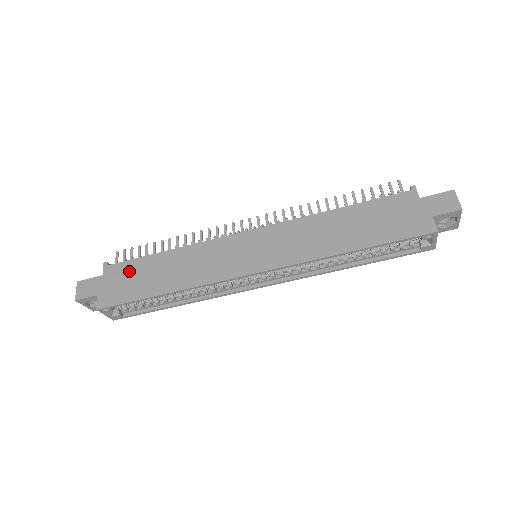
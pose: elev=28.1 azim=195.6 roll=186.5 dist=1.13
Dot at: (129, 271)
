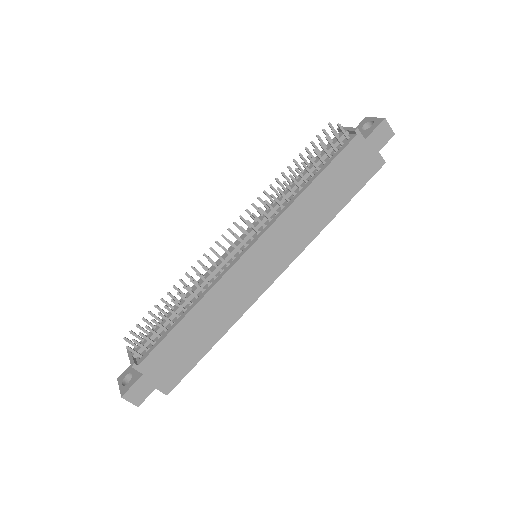
Dot at: (167, 353)
